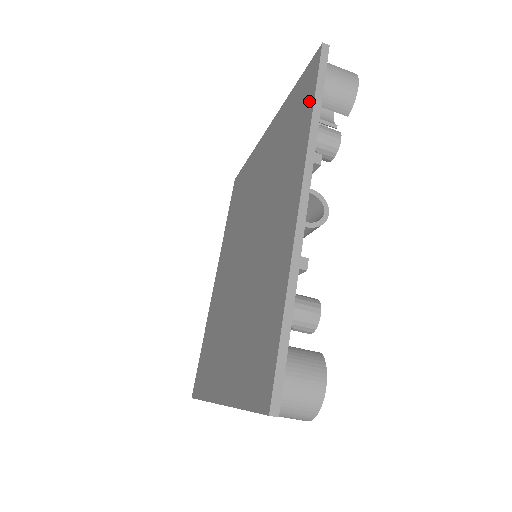
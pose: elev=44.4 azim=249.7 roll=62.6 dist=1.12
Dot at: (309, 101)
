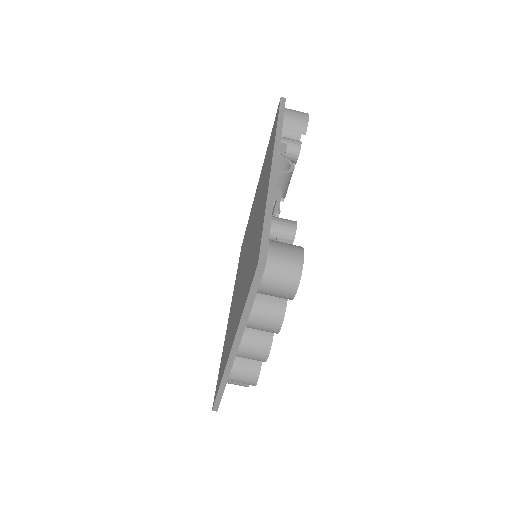
Dot at: occluded
